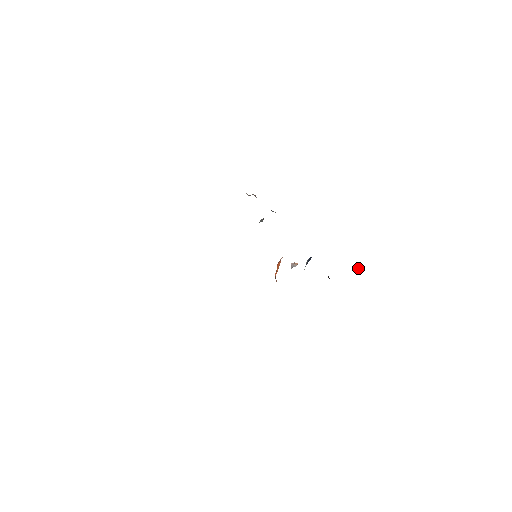
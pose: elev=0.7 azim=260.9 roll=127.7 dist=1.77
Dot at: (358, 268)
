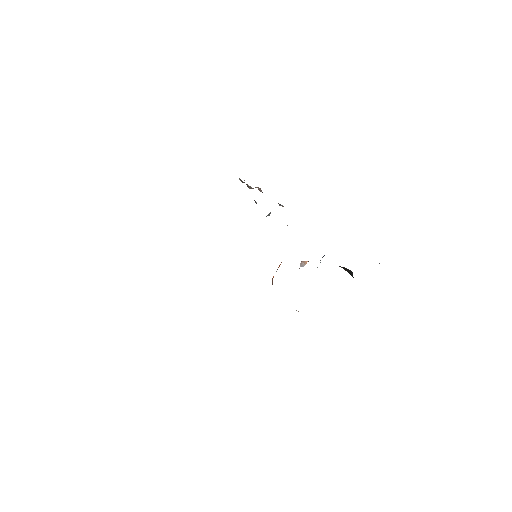
Dot at: occluded
